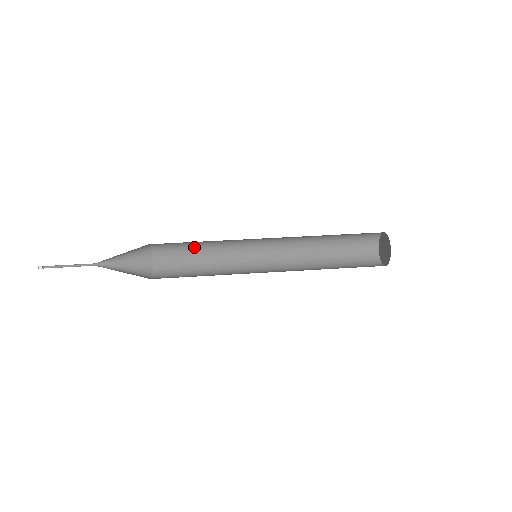
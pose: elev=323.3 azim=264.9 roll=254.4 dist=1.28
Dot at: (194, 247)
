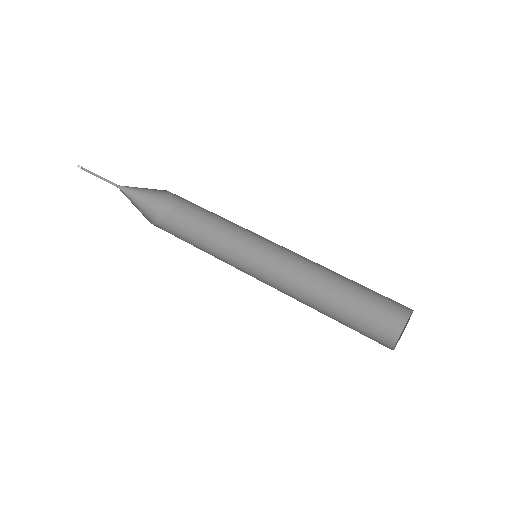
Dot at: (209, 214)
